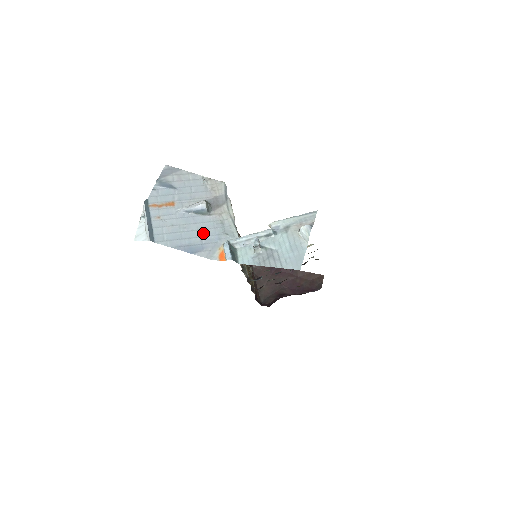
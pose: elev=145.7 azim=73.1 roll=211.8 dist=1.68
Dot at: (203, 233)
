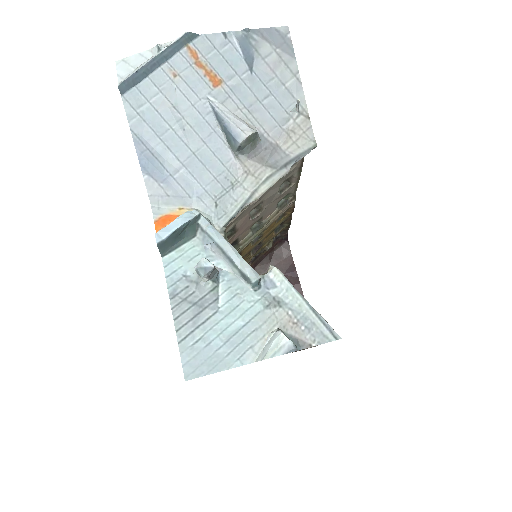
Dot at: (193, 165)
